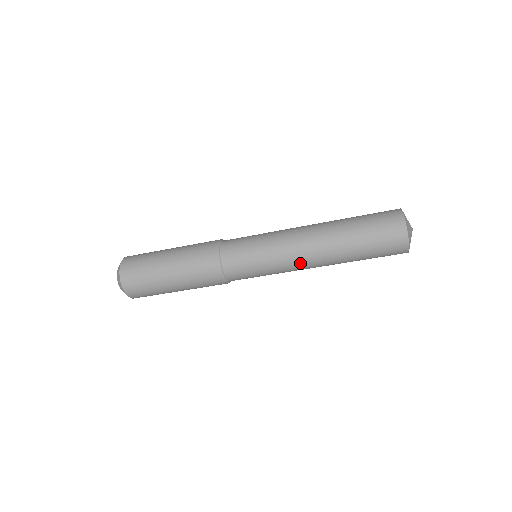
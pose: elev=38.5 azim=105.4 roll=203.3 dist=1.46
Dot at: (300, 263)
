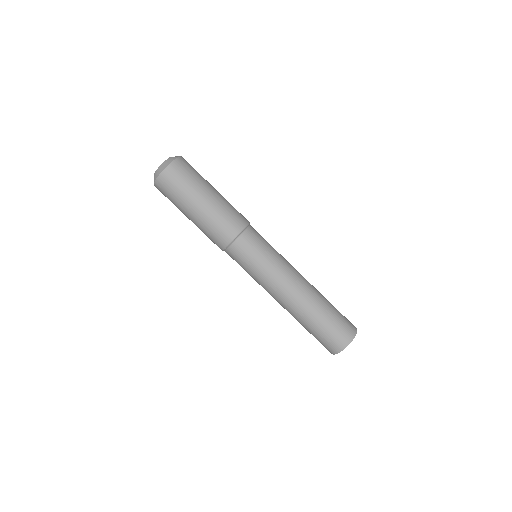
Dot at: (291, 278)
